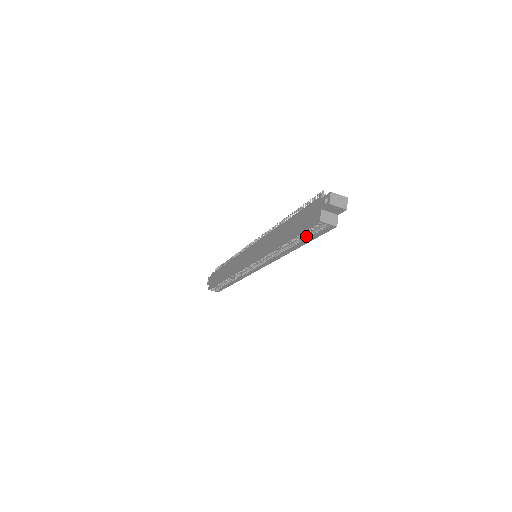
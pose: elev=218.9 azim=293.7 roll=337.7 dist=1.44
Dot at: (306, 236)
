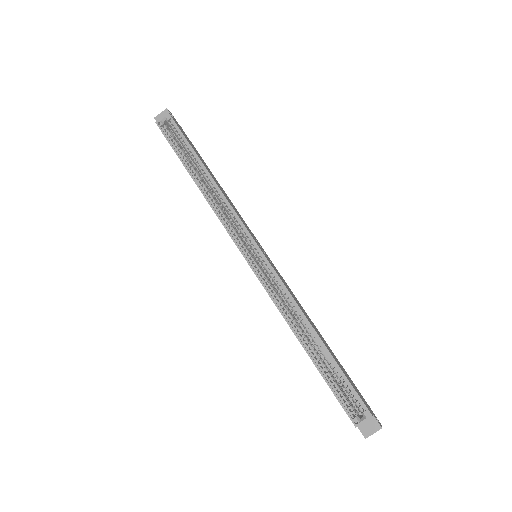
Dot at: (187, 151)
